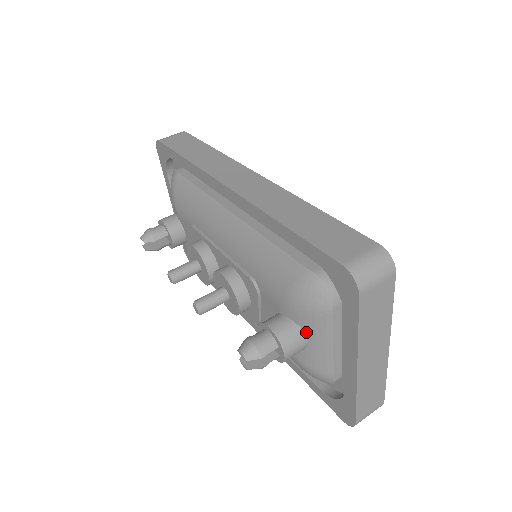
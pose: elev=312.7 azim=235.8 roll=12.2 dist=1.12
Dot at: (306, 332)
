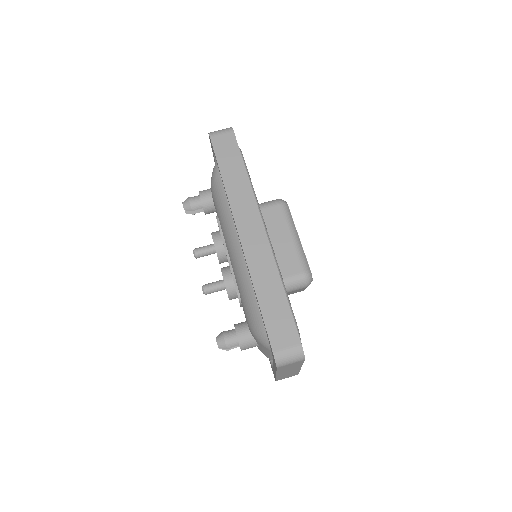
Dot at: (258, 343)
